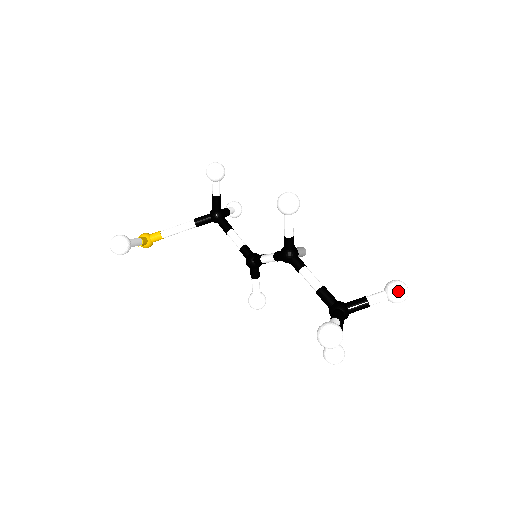
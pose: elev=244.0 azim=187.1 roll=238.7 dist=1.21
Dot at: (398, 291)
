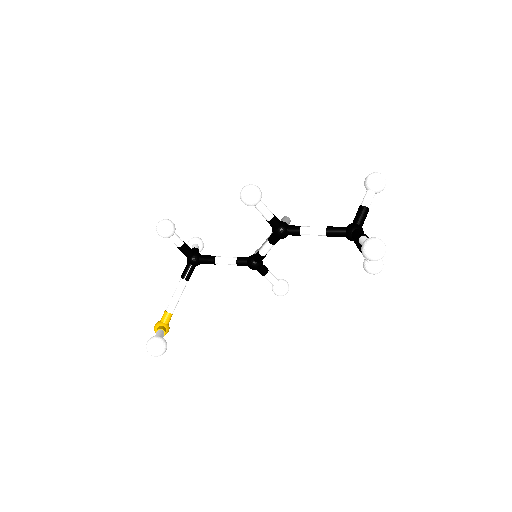
Dot at: (378, 181)
